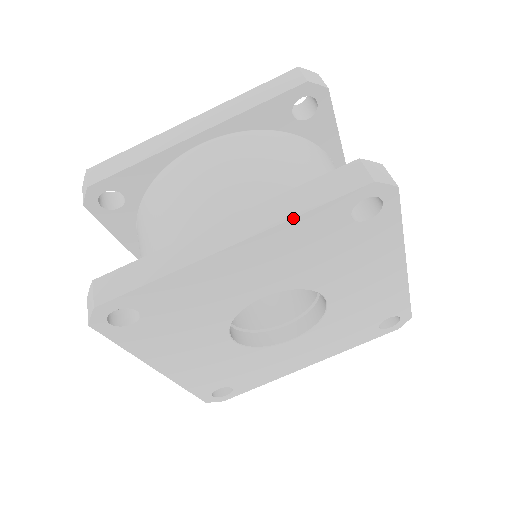
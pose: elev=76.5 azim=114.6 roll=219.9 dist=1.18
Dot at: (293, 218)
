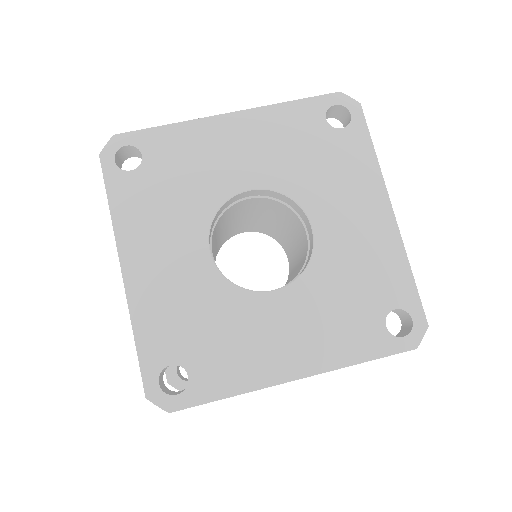
Dot at: (280, 103)
